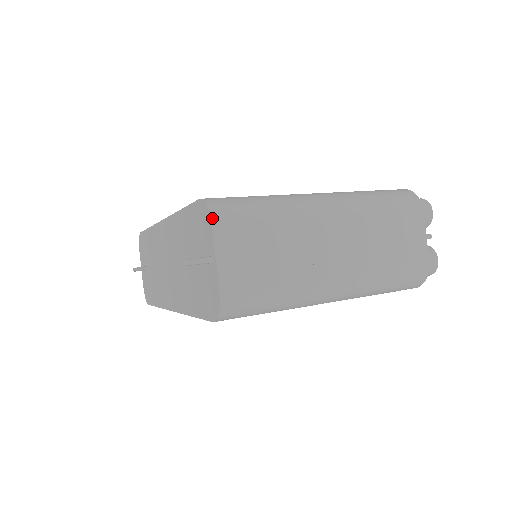
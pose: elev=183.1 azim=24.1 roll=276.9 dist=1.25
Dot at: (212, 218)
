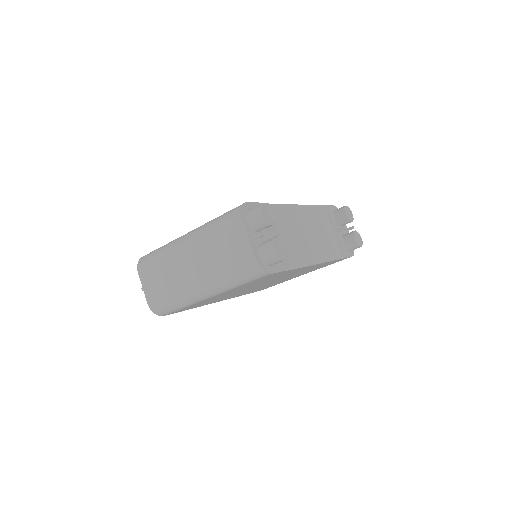
Dot at: (138, 268)
